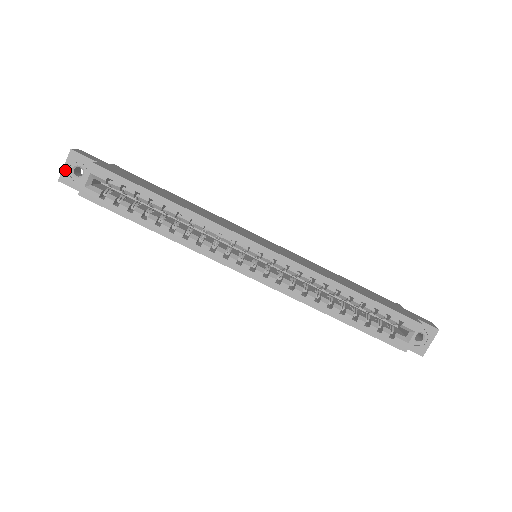
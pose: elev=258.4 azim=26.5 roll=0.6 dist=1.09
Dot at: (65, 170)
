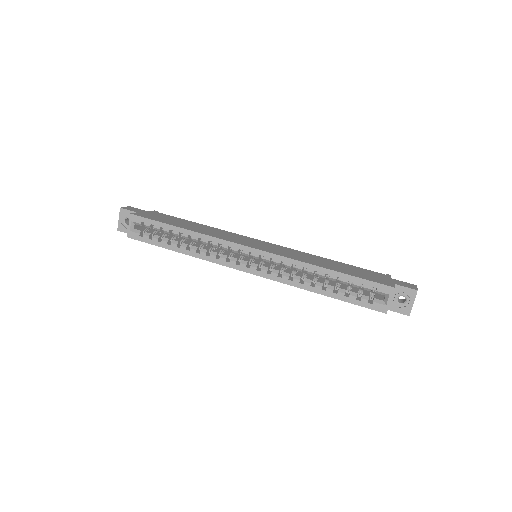
Dot at: (120, 222)
